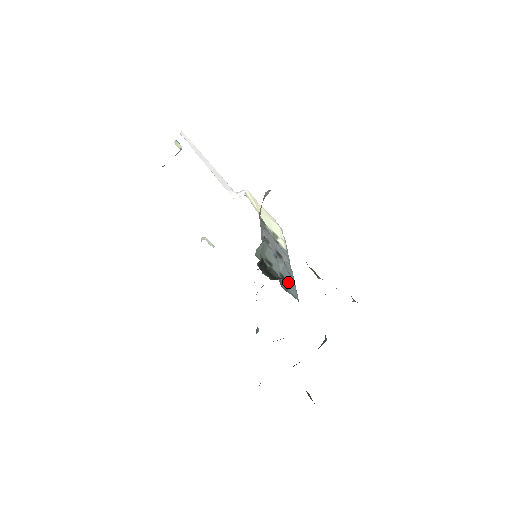
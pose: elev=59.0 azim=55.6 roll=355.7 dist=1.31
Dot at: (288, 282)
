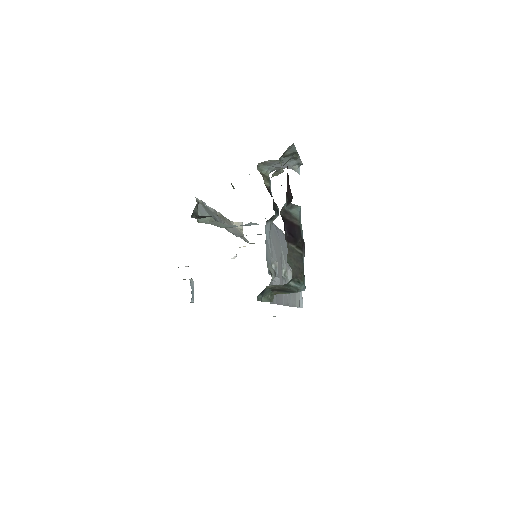
Dot at: occluded
